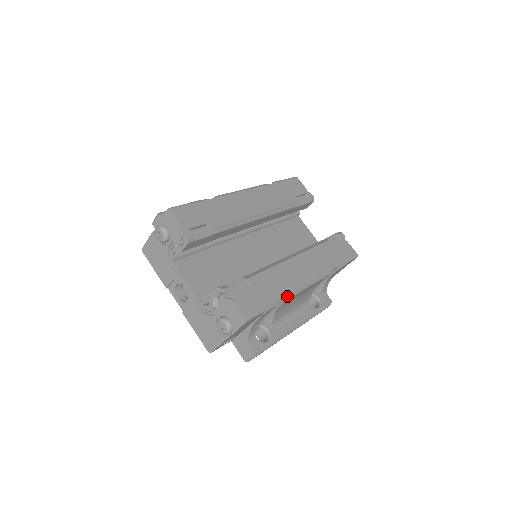
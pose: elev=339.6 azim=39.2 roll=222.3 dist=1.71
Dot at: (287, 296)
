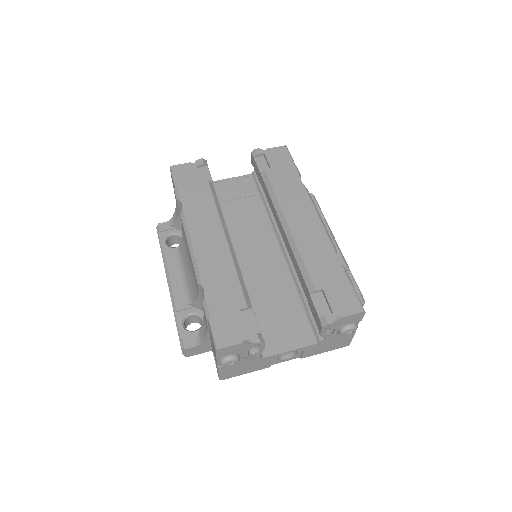
Dot at: (336, 253)
